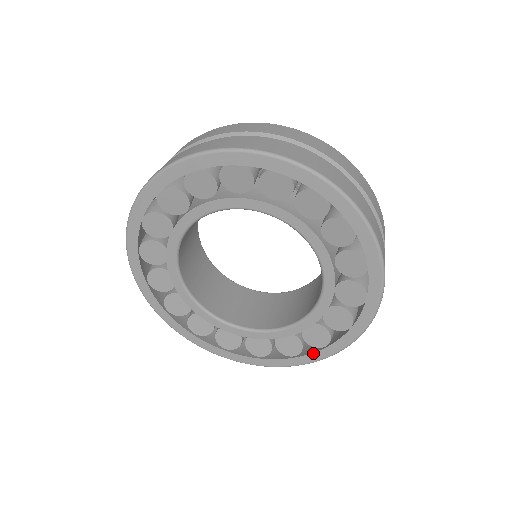
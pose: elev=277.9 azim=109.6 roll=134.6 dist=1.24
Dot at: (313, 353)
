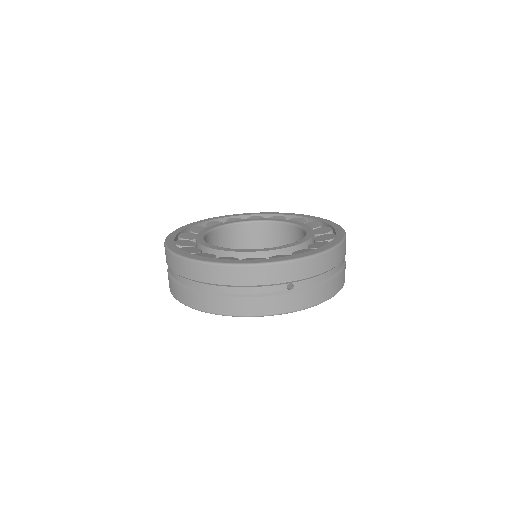
Dot at: (335, 237)
